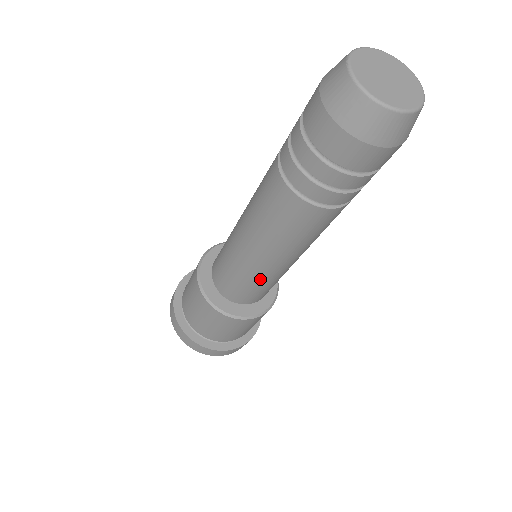
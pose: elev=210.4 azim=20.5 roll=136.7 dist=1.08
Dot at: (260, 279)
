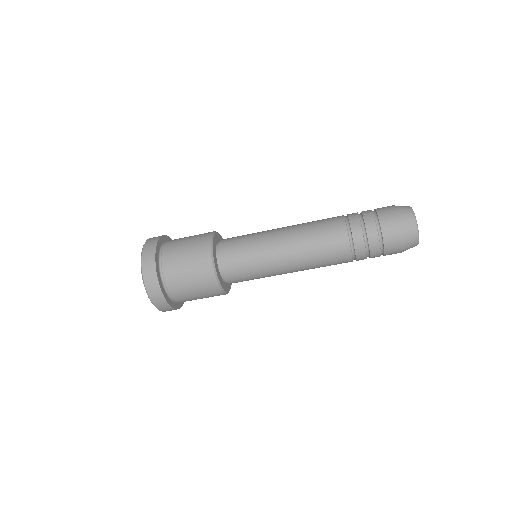
Dot at: (262, 259)
